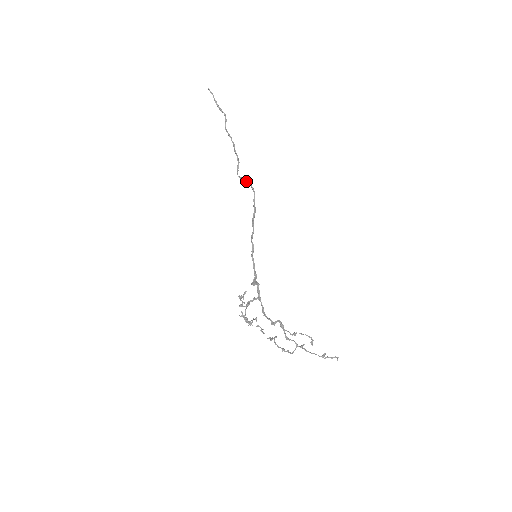
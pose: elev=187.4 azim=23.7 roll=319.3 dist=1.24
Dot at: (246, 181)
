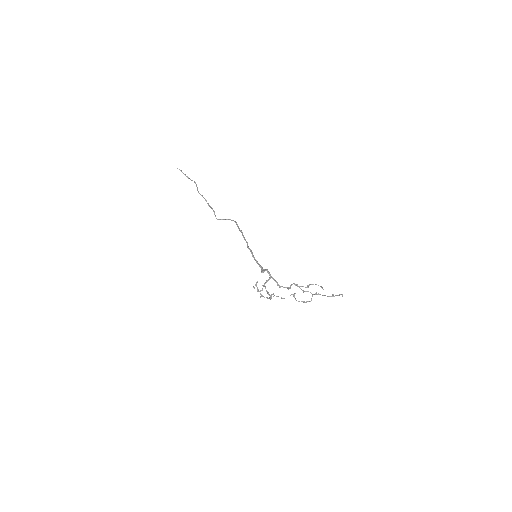
Dot at: (225, 219)
